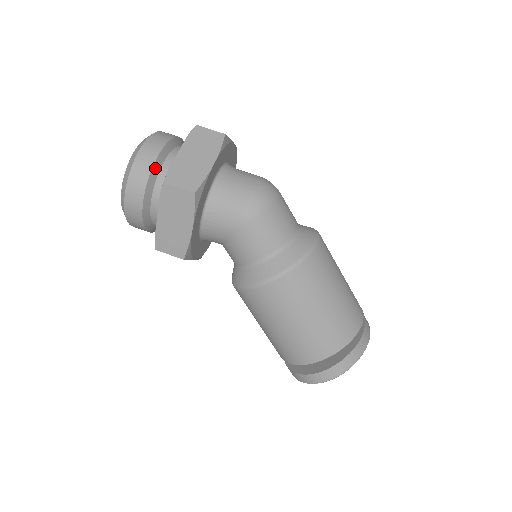
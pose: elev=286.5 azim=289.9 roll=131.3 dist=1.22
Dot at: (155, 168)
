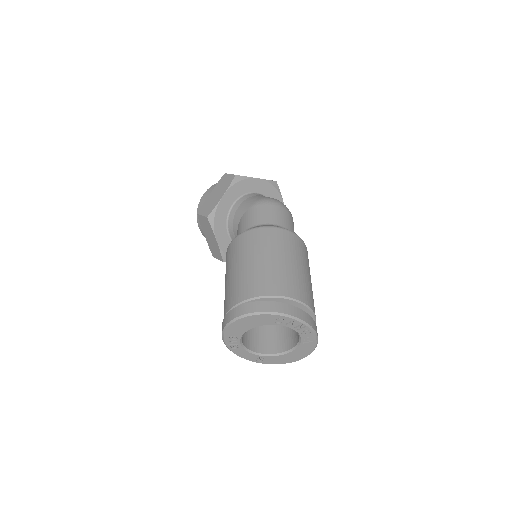
Dot at: occluded
